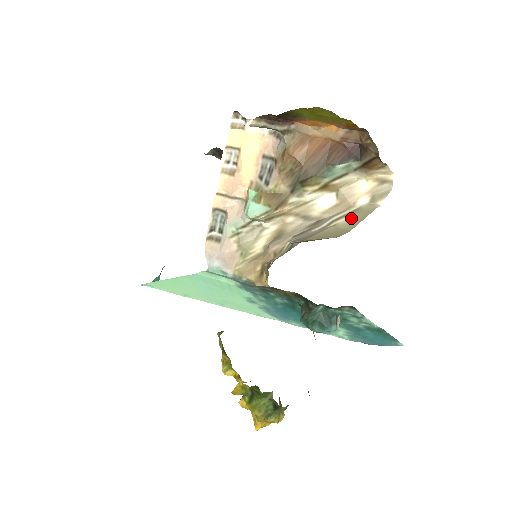
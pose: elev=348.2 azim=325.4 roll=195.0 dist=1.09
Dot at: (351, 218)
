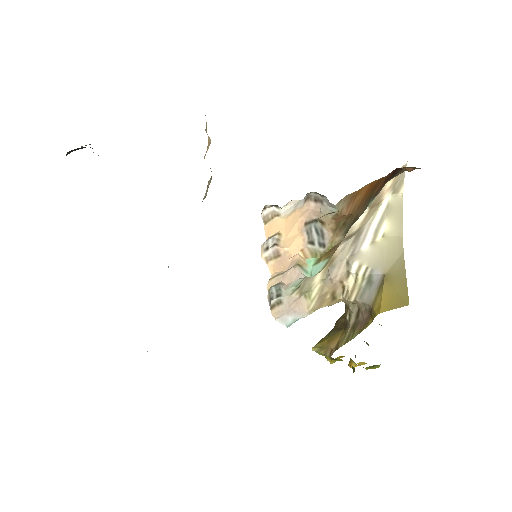
Dot at: (391, 221)
